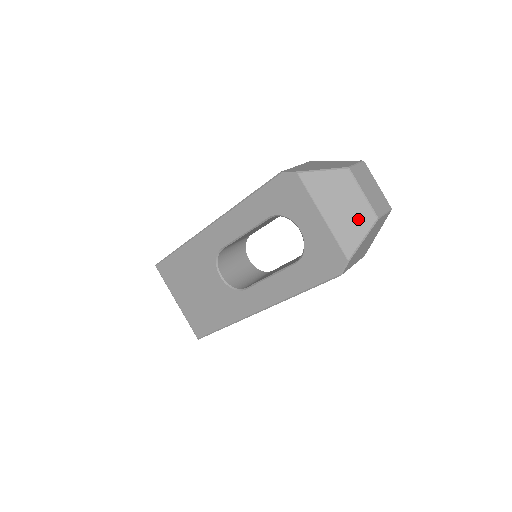
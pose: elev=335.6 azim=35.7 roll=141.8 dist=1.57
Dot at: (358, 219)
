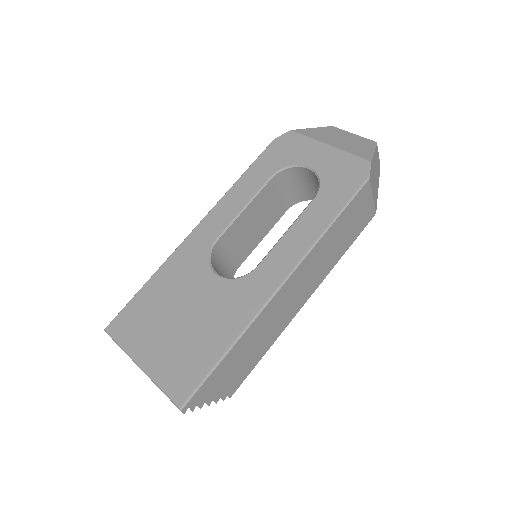
Dot at: (360, 143)
